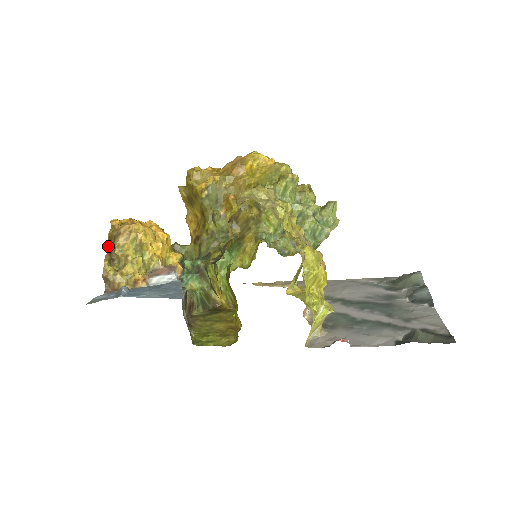
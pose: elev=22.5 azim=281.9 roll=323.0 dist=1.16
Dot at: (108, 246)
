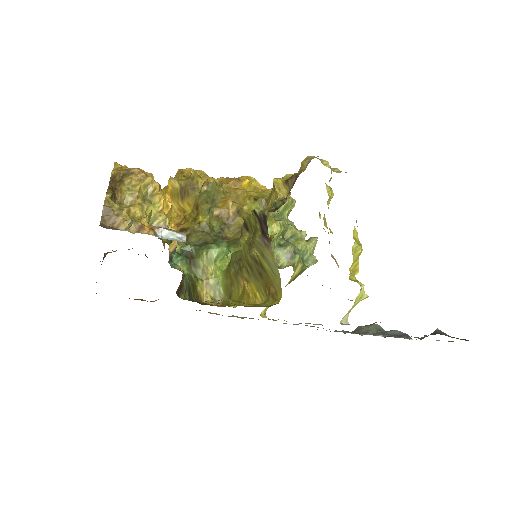
Dot at: (109, 183)
